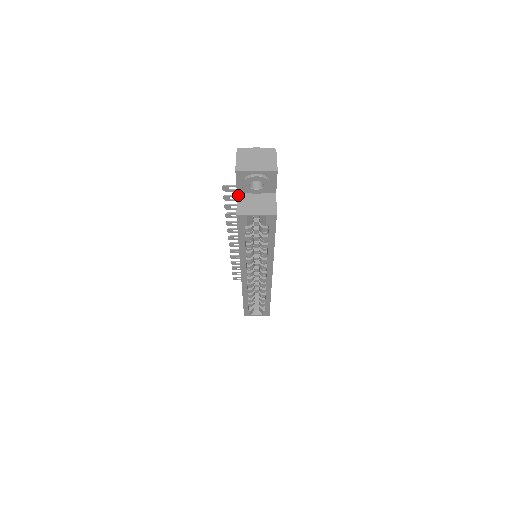
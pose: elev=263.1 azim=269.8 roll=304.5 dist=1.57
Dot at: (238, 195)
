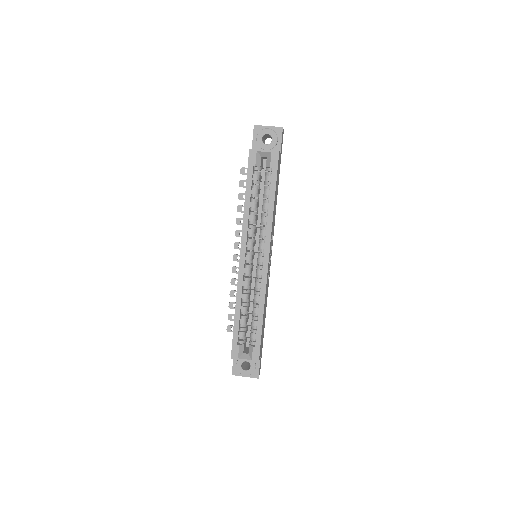
Dot at: occluded
